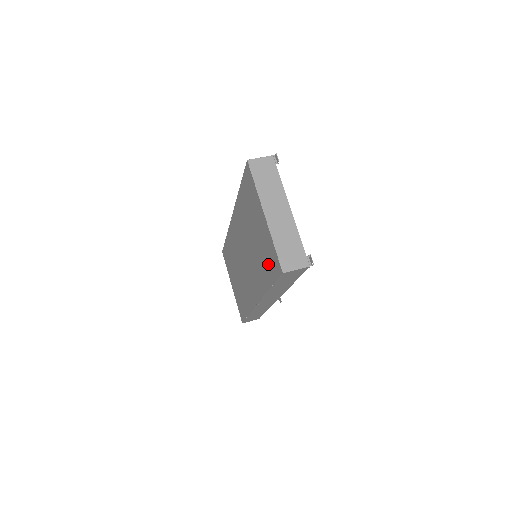
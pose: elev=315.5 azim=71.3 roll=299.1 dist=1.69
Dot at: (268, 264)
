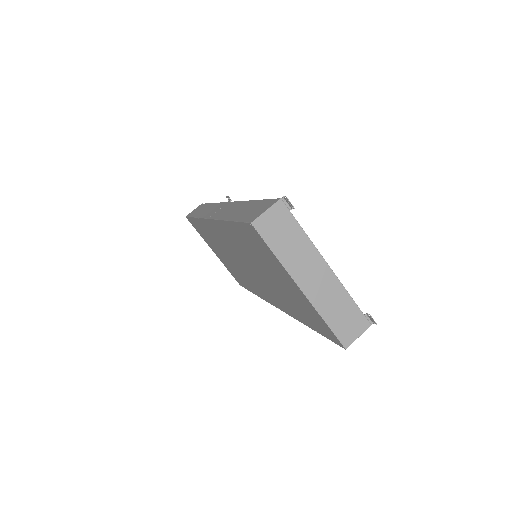
Dot at: (307, 317)
